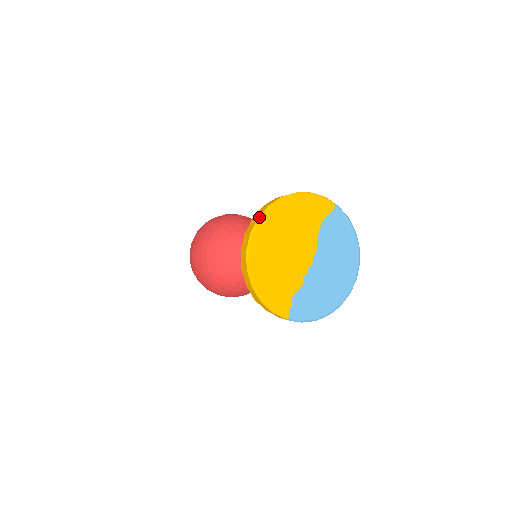
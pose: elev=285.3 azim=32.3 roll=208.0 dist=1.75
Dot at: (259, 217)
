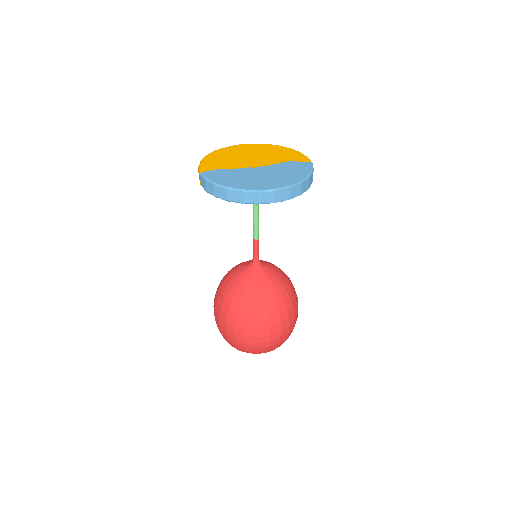
Dot at: (254, 144)
